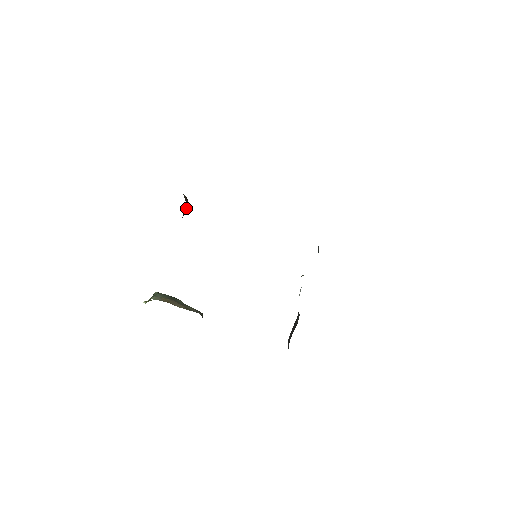
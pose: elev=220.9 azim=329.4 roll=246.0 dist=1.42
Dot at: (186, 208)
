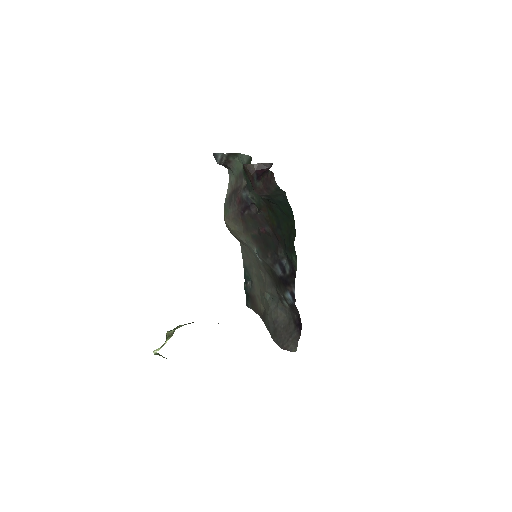
Dot at: (260, 172)
